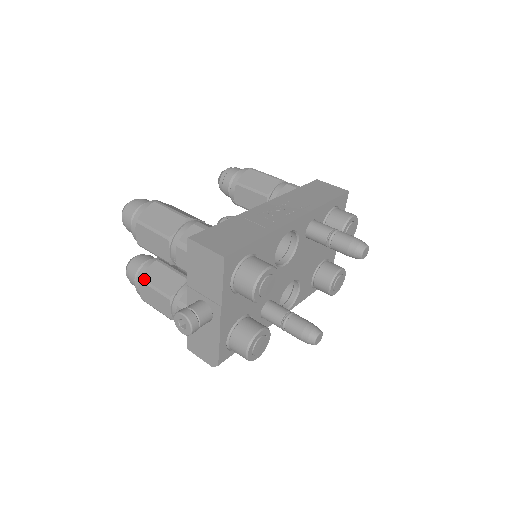
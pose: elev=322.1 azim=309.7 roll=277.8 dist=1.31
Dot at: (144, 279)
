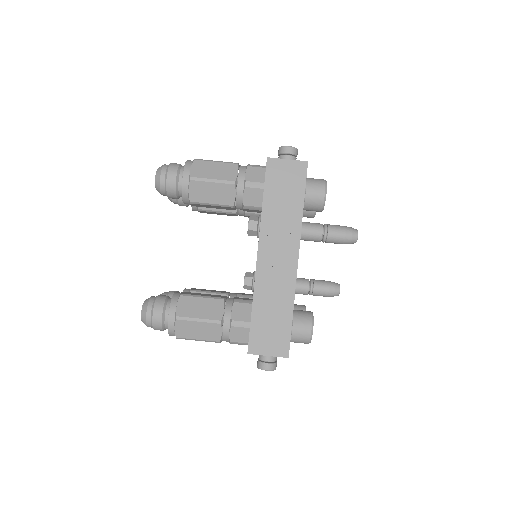
Dot at: occluded
